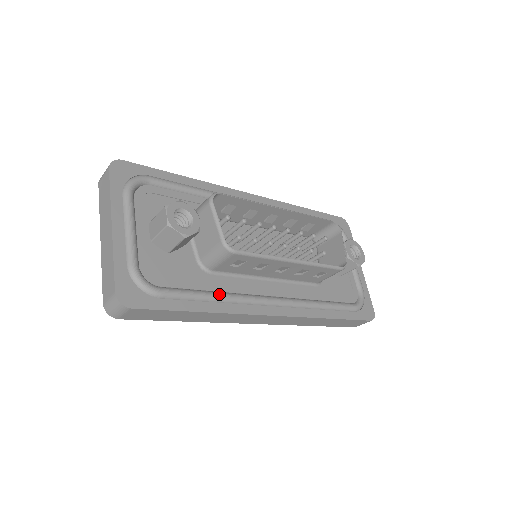
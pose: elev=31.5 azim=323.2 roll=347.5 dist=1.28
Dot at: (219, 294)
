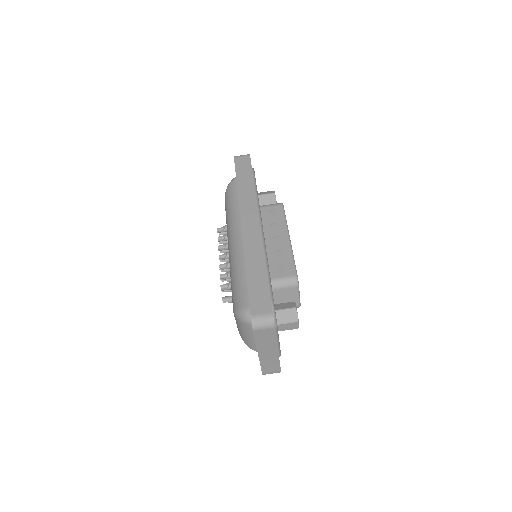
Dot at: (258, 198)
